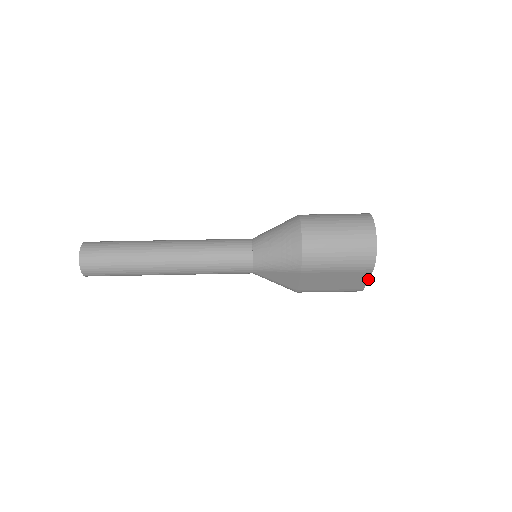
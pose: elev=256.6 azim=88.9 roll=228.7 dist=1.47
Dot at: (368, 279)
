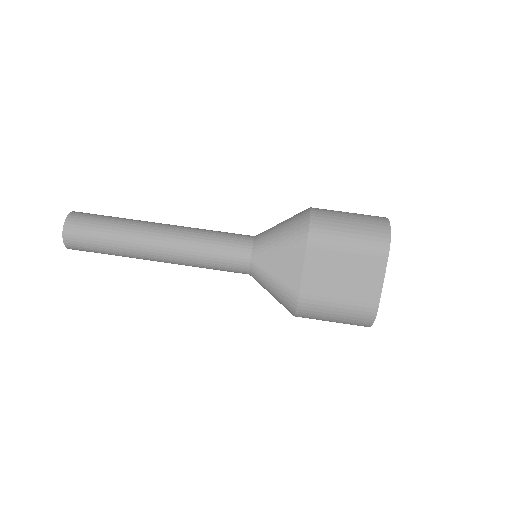
Dot at: (383, 278)
